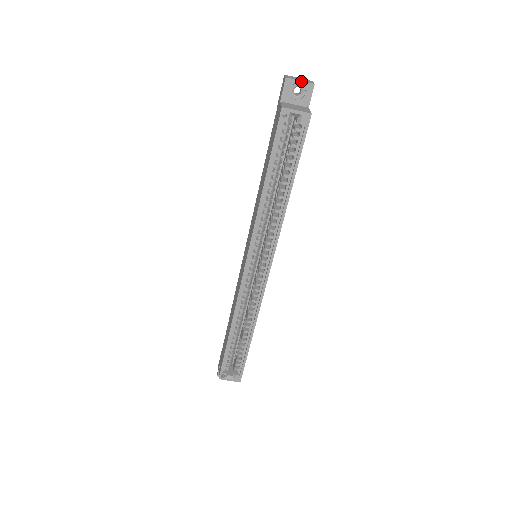
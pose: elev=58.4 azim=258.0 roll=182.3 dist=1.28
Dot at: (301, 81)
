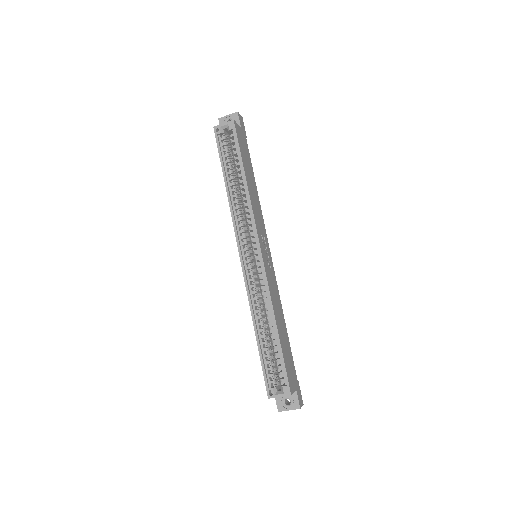
Dot at: (228, 115)
